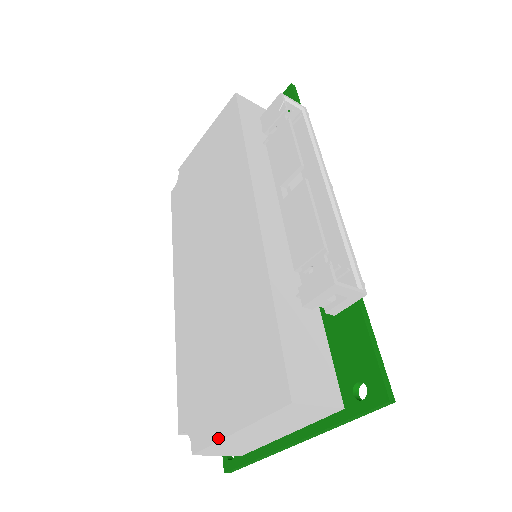
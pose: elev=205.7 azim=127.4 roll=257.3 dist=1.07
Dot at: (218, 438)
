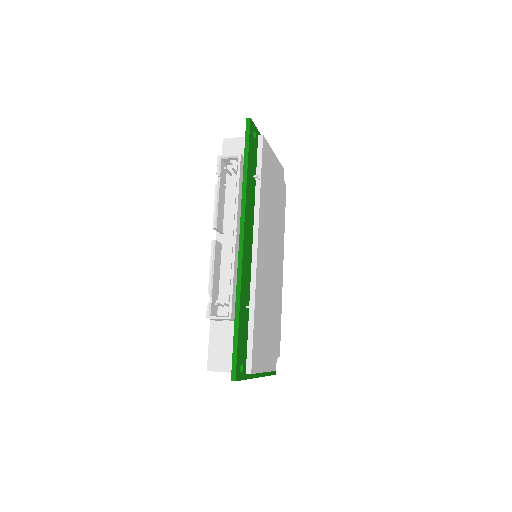
Dot at: occluded
